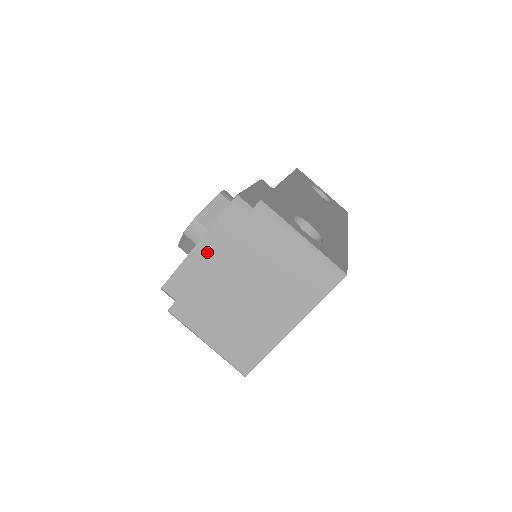
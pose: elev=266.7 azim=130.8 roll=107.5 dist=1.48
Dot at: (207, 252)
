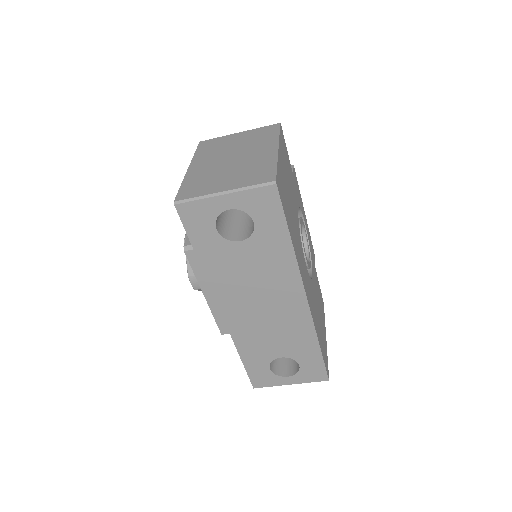
Dot at: occluded
